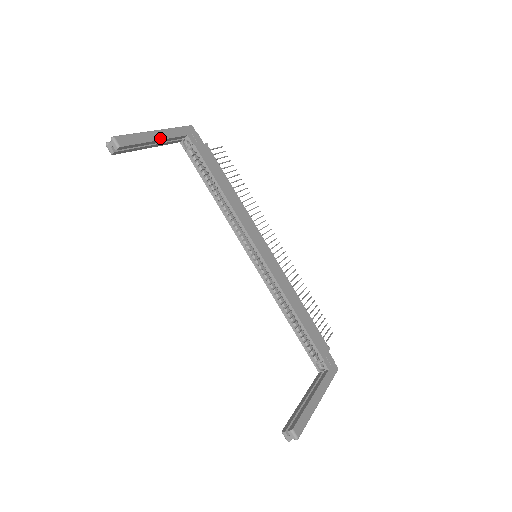
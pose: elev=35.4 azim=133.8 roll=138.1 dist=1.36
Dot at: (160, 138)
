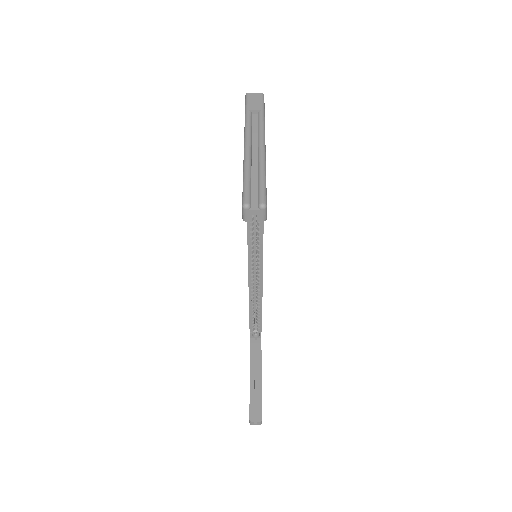
Dot at: occluded
